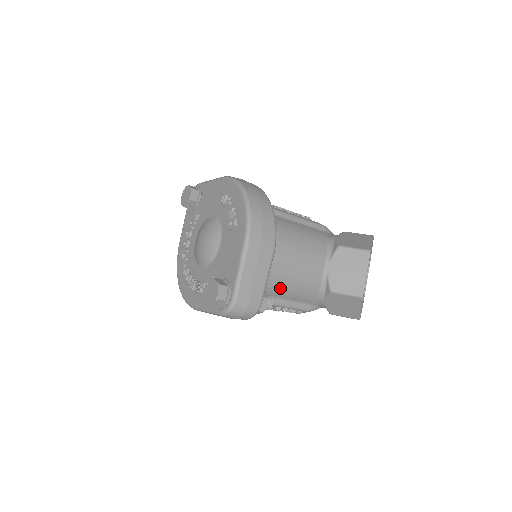
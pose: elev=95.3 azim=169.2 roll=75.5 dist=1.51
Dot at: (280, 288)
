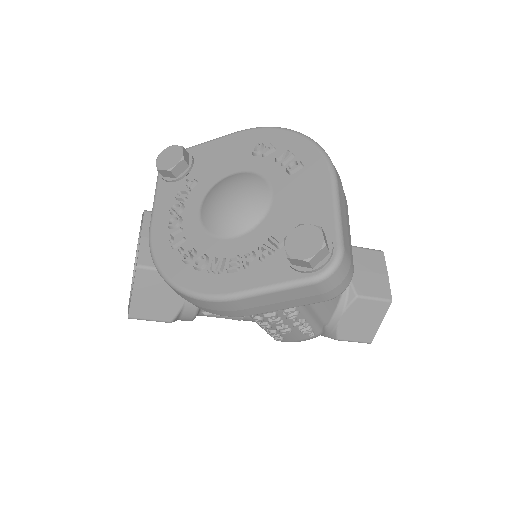
Dot at: occluded
